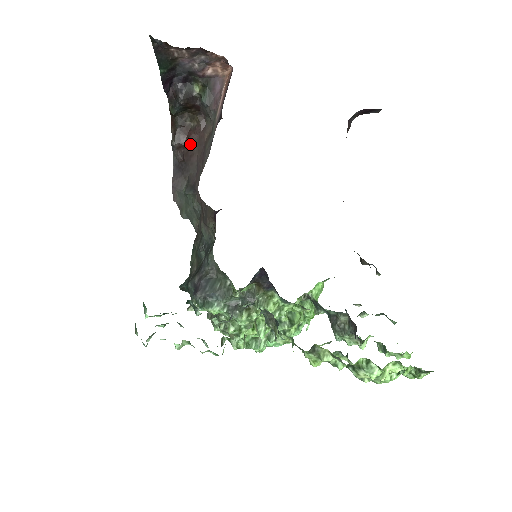
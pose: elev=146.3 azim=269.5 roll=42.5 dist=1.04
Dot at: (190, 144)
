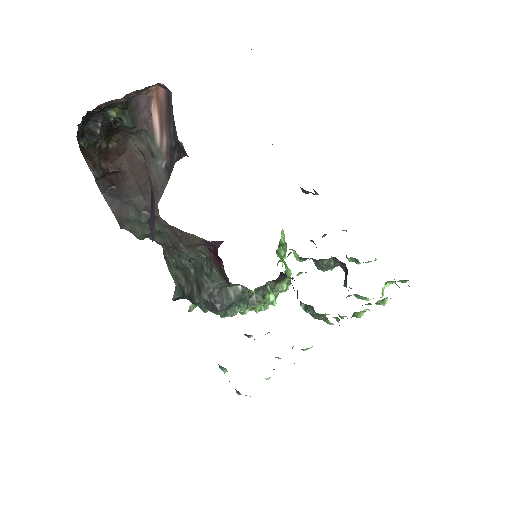
Dot at: (117, 168)
